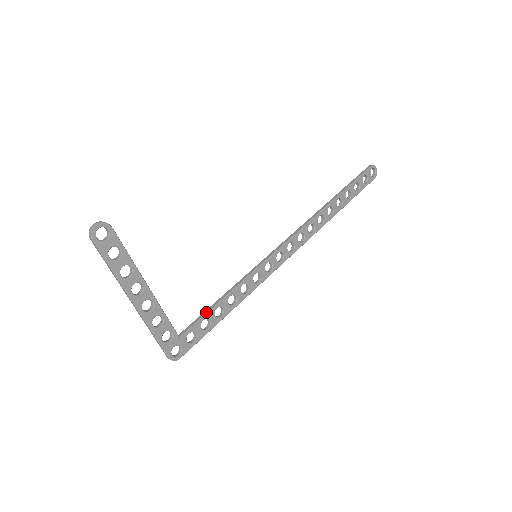
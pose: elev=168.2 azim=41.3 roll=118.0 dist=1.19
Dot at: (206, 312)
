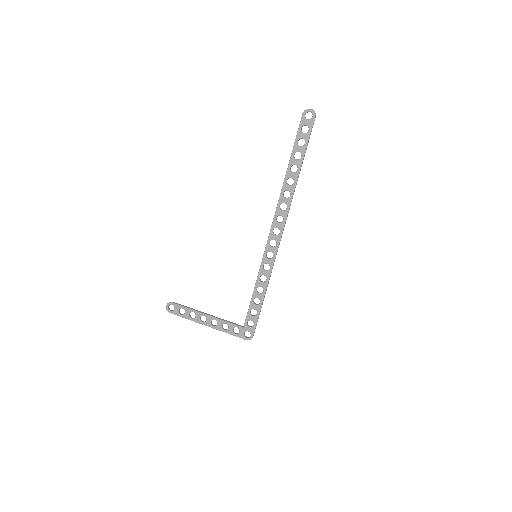
Dot at: (249, 306)
